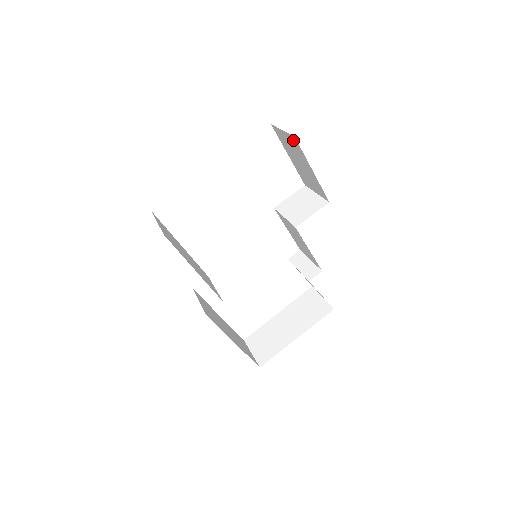
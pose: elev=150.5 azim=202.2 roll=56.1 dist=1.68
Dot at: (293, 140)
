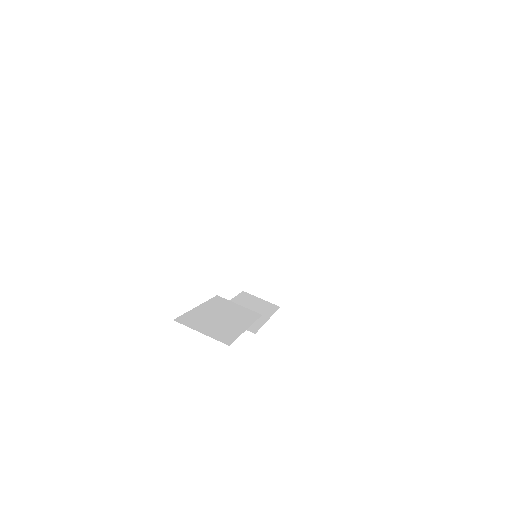
Dot at: occluded
